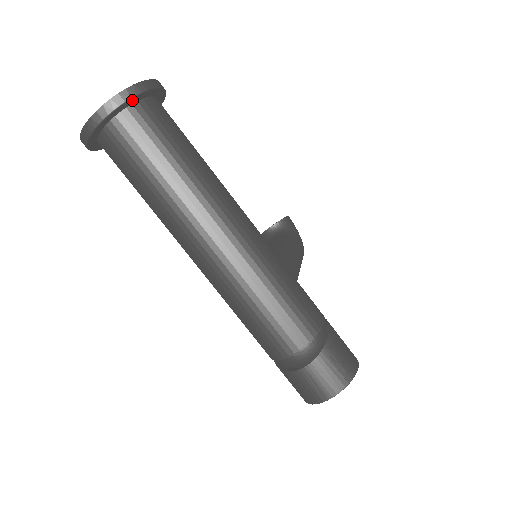
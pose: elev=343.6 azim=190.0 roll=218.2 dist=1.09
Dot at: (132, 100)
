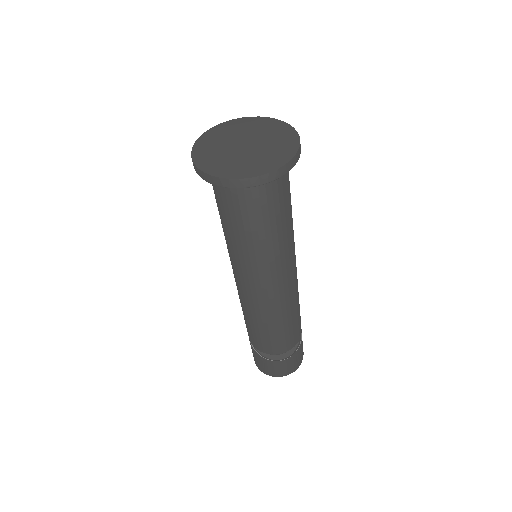
Dot at: (287, 167)
